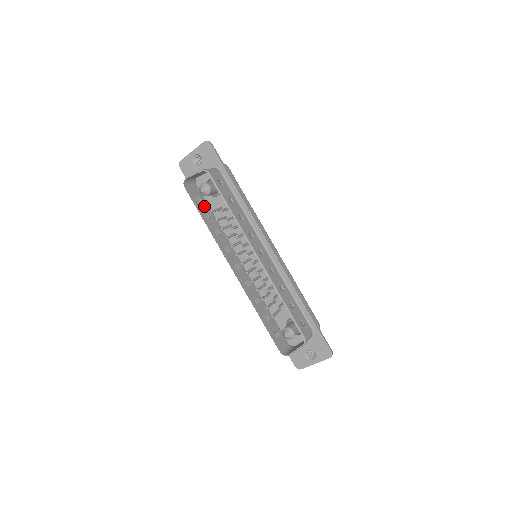
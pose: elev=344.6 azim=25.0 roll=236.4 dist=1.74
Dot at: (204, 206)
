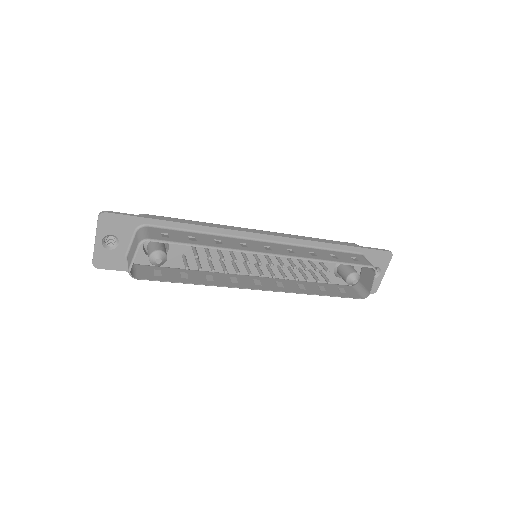
Dot at: (169, 272)
